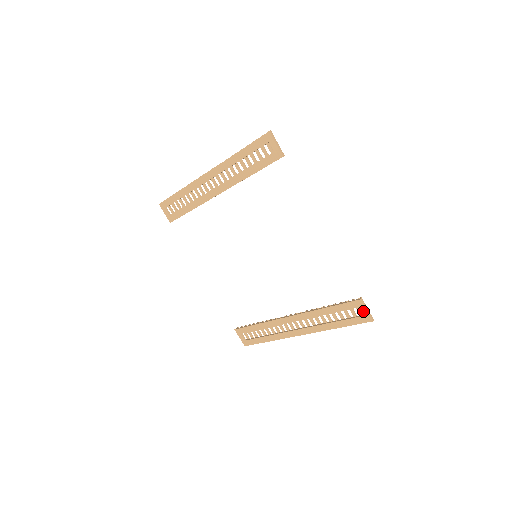
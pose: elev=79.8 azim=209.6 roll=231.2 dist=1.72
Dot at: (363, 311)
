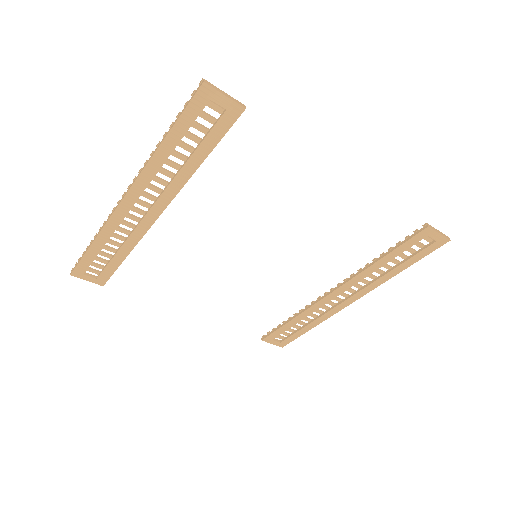
Dot at: (435, 237)
